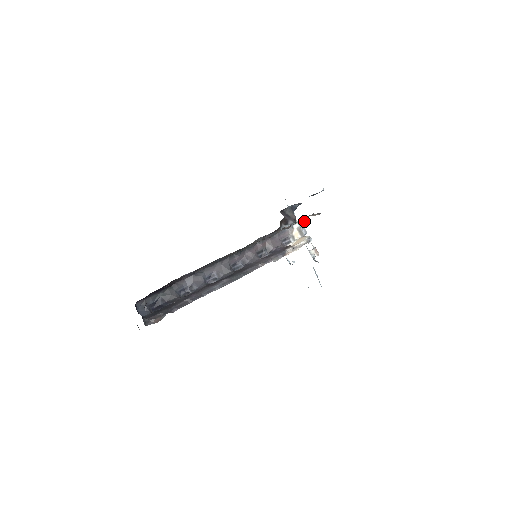
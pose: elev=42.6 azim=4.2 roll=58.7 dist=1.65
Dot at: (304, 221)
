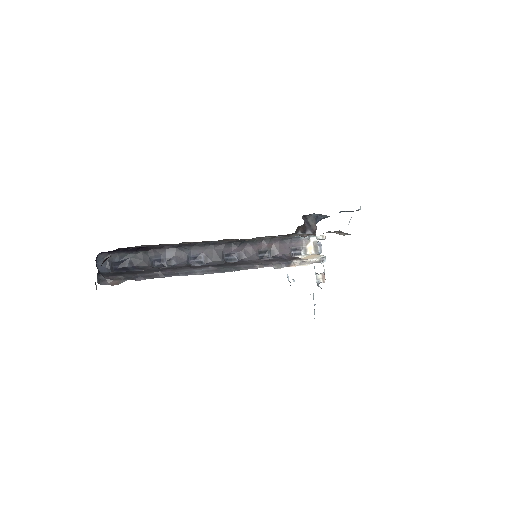
Dot at: (323, 239)
